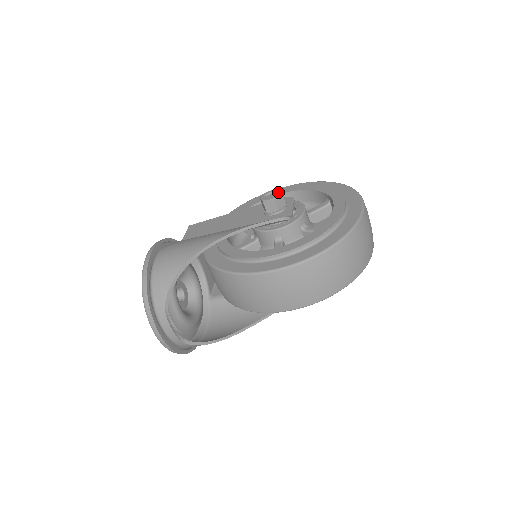
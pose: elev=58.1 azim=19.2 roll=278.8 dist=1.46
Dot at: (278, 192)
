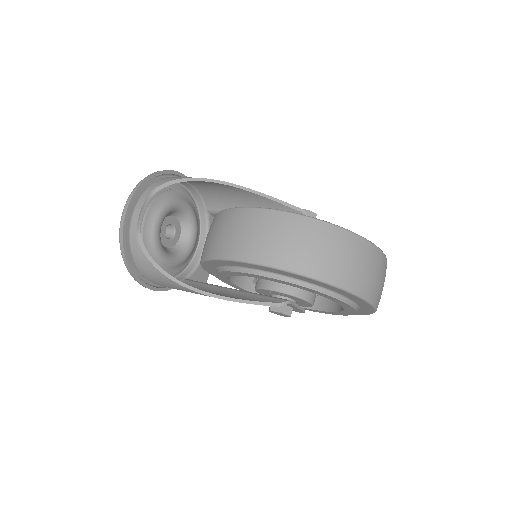
Dot at: (314, 214)
